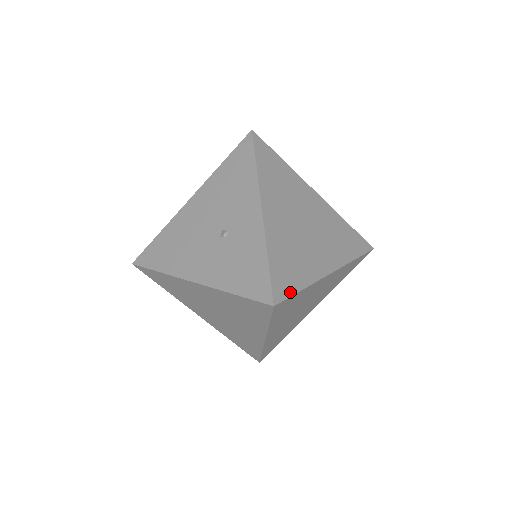
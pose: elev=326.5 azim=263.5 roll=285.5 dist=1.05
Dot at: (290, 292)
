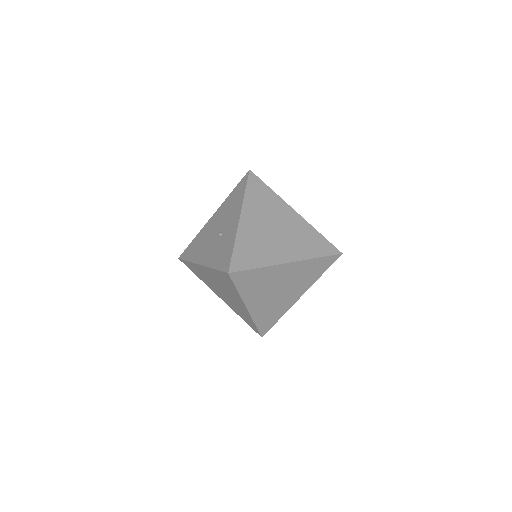
Dot at: (245, 268)
